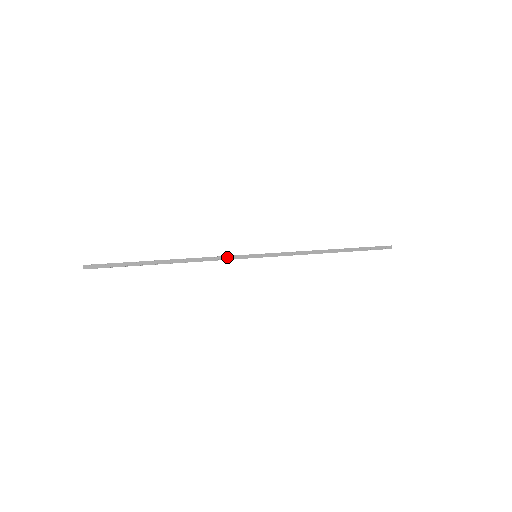
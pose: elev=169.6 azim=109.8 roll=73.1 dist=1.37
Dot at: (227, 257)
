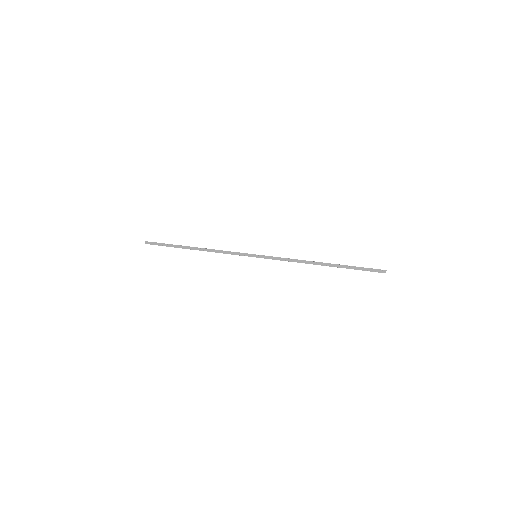
Dot at: (234, 253)
